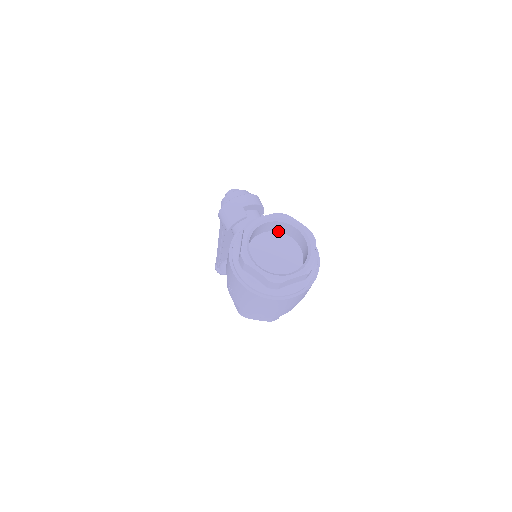
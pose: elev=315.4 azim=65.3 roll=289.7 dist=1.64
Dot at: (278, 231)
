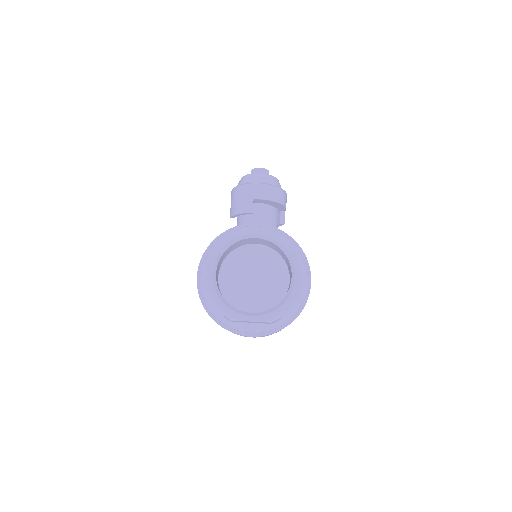
Dot at: (274, 249)
